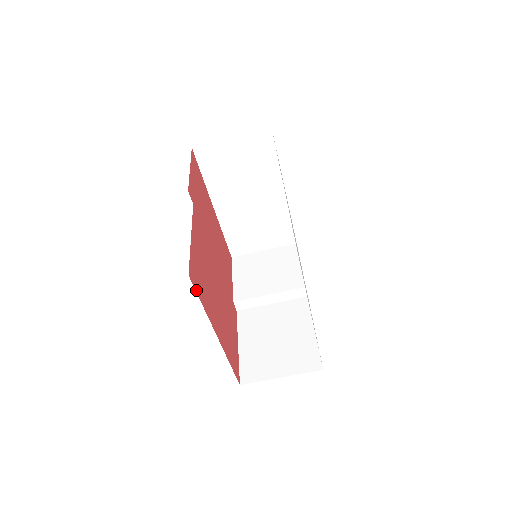
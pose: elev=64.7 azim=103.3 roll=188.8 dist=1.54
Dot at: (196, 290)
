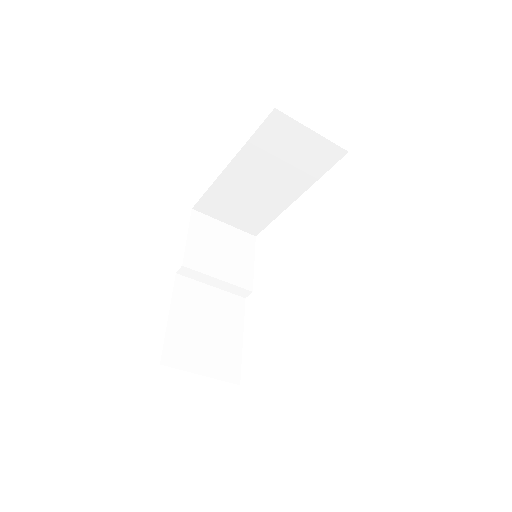
Dot at: occluded
